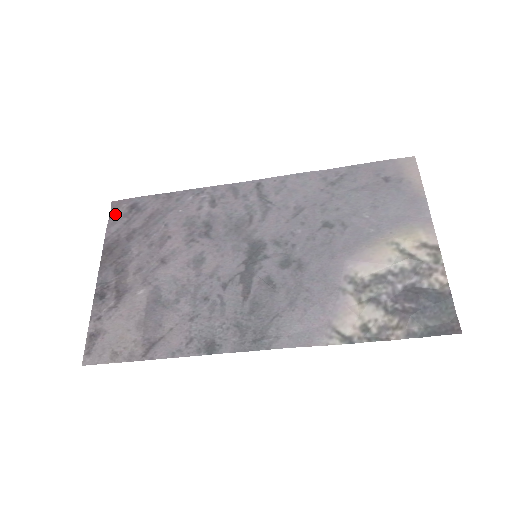
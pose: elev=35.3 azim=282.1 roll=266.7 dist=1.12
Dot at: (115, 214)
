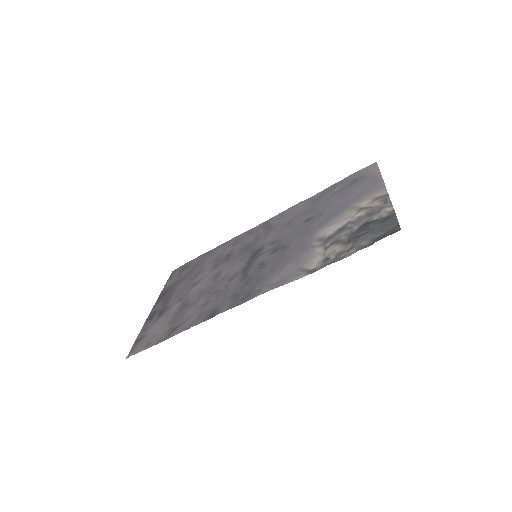
Dot at: (172, 276)
